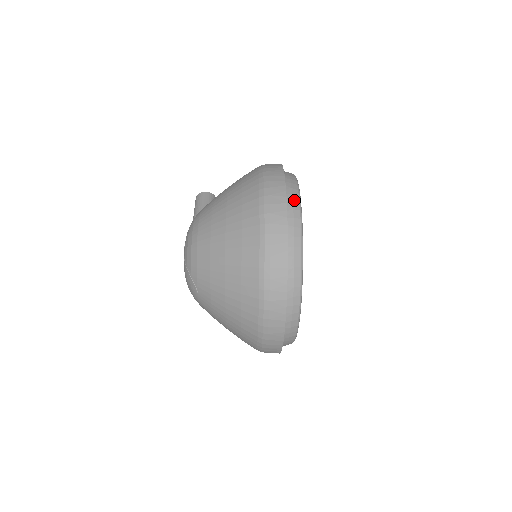
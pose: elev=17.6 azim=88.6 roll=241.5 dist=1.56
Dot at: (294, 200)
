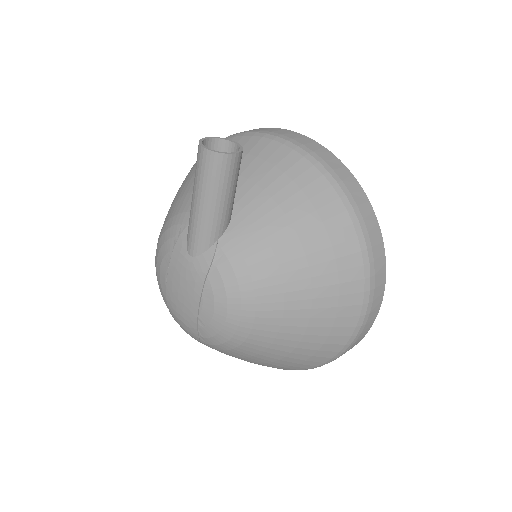
Dot at: occluded
